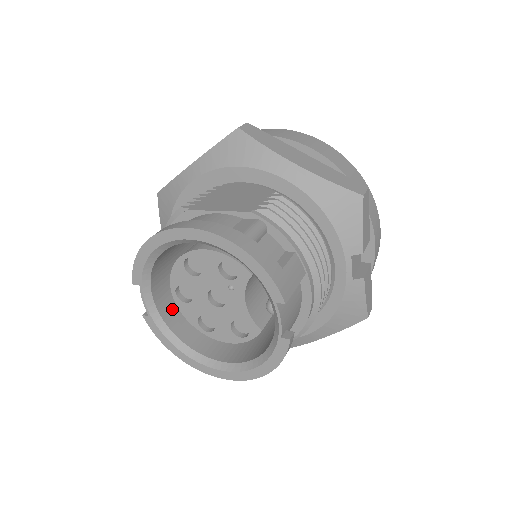
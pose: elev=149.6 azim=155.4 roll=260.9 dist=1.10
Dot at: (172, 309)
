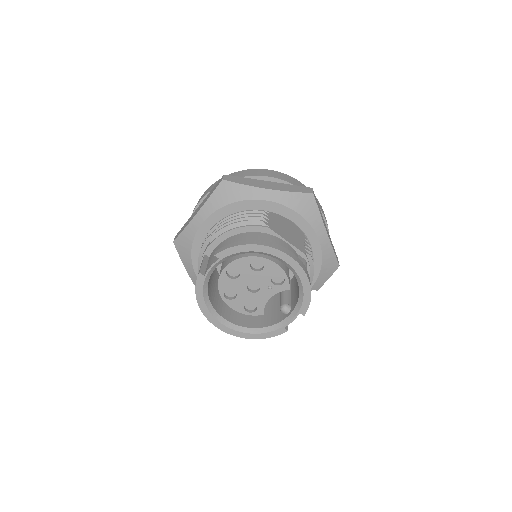
Dot at: occluded
